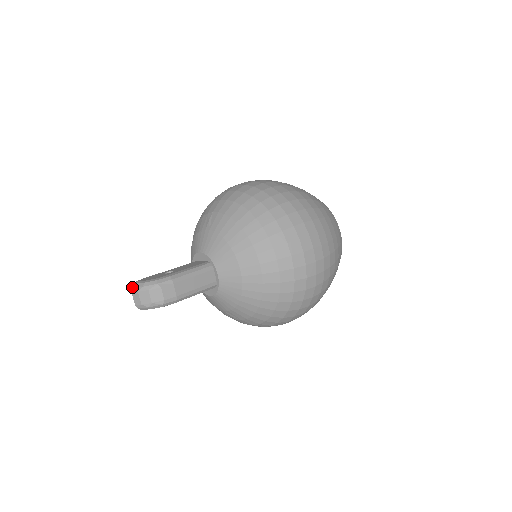
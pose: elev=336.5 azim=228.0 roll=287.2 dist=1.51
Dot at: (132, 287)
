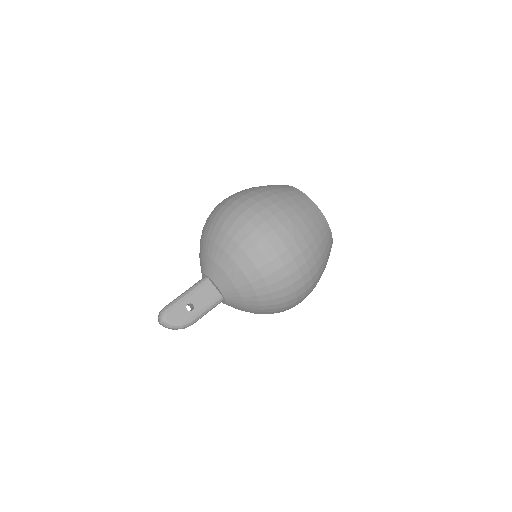
Dot at: (161, 323)
